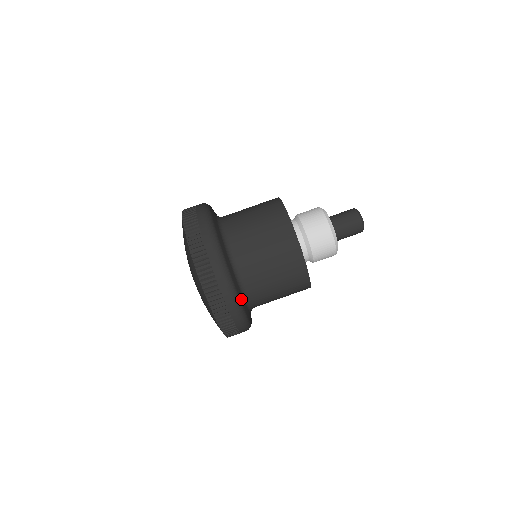
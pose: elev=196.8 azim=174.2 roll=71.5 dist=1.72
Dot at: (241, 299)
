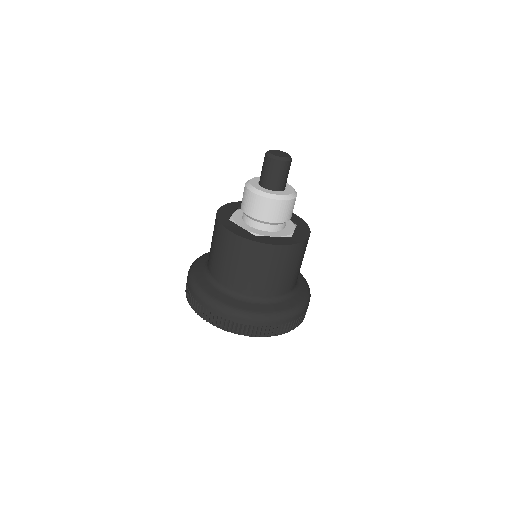
Dot at: (302, 296)
